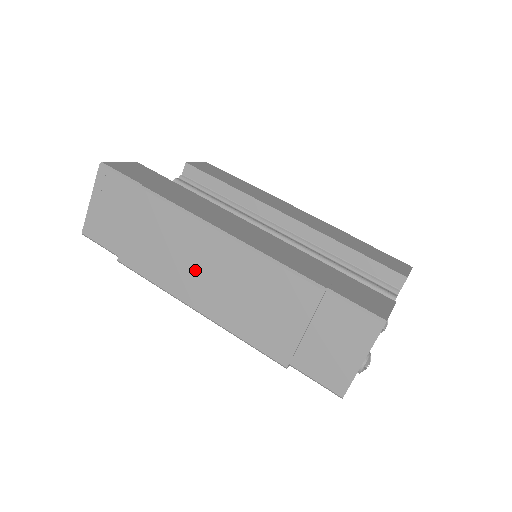
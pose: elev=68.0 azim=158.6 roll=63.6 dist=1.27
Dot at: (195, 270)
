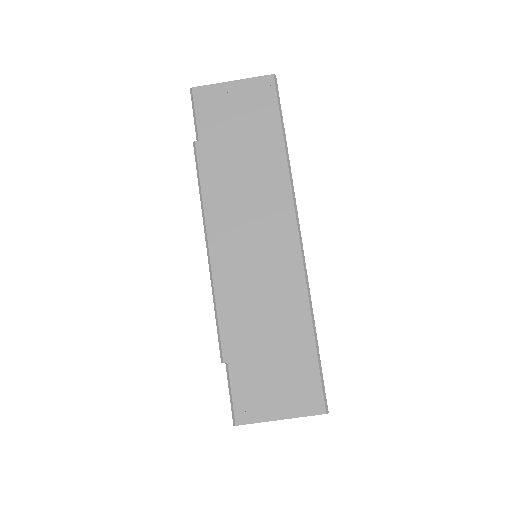
Dot at: (246, 226)
